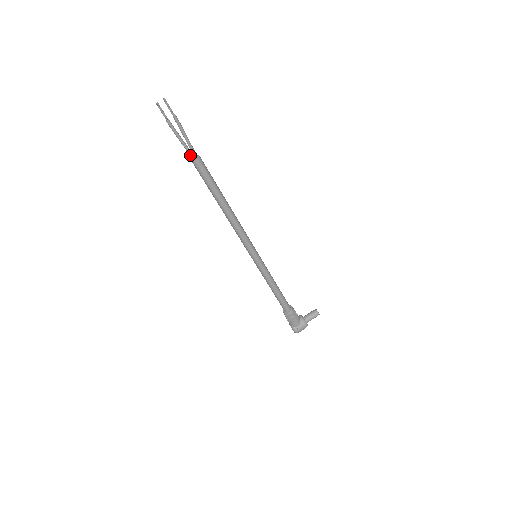
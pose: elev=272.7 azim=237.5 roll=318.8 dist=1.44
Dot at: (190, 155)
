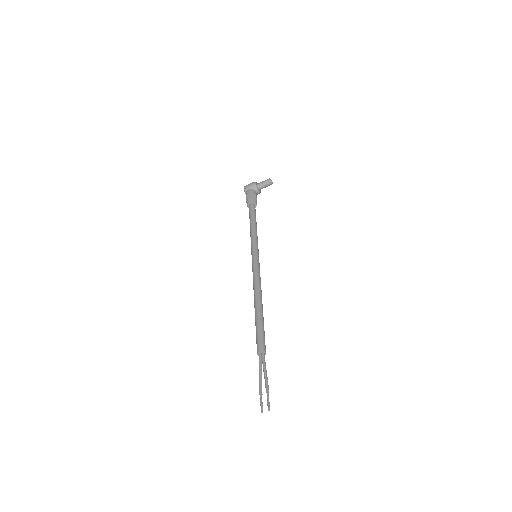
Dot at: (260, 359)
